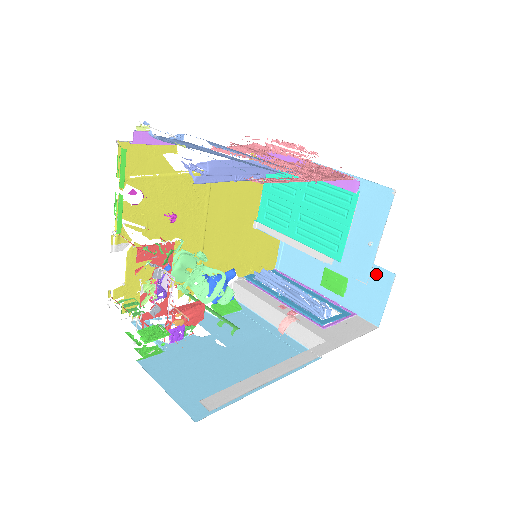
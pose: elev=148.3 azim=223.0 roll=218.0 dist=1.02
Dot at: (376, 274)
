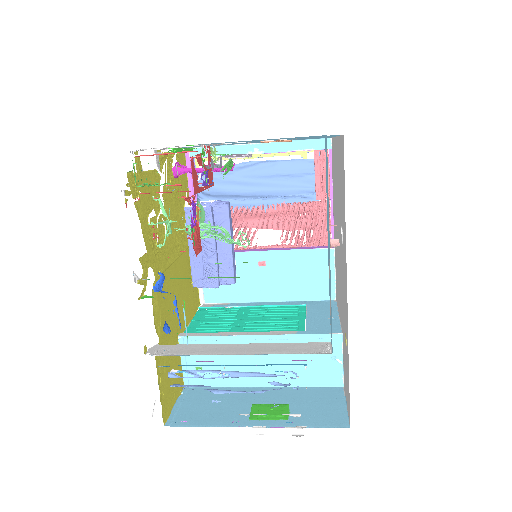
Dot at: (322, 392)
